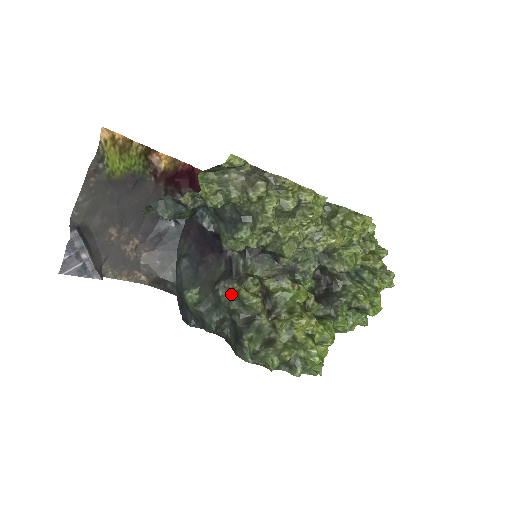
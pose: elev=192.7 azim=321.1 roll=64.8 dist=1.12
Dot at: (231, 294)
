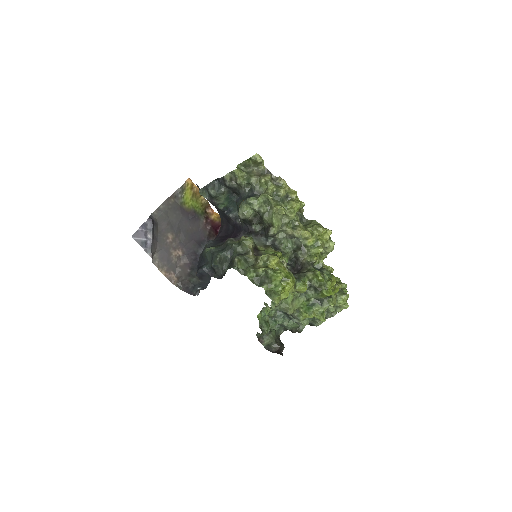
Dot at: (235, 242)
